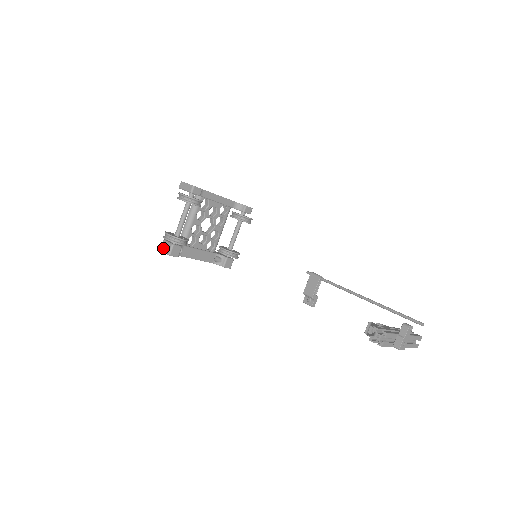
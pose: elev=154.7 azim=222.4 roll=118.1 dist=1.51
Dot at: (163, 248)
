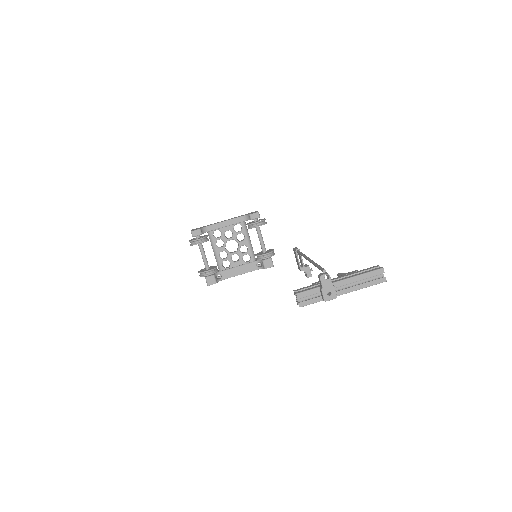
Dot at: occluded
